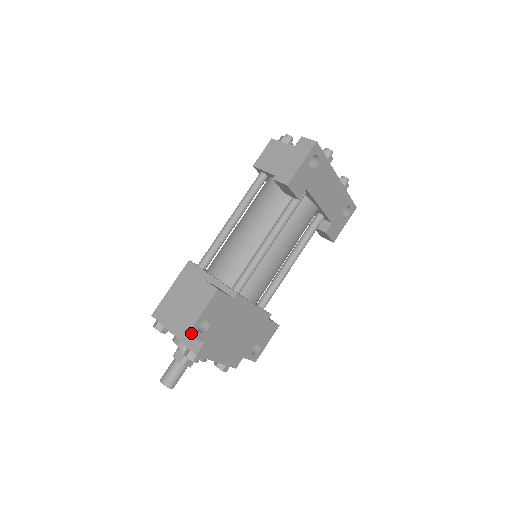
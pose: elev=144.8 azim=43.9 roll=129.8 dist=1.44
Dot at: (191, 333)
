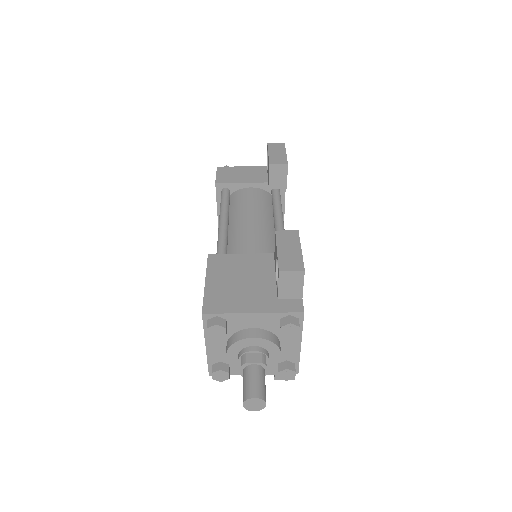
Dot at: (303, 271)
